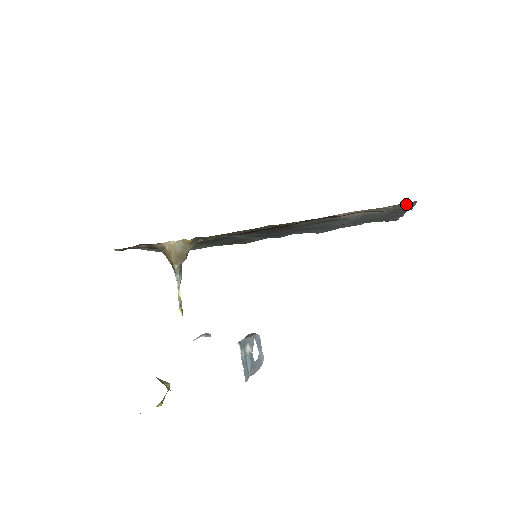
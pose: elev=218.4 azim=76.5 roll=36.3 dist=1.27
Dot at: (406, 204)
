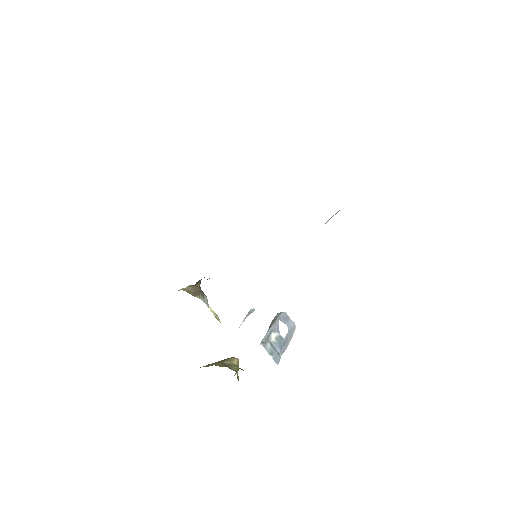
Dot at: occluded
